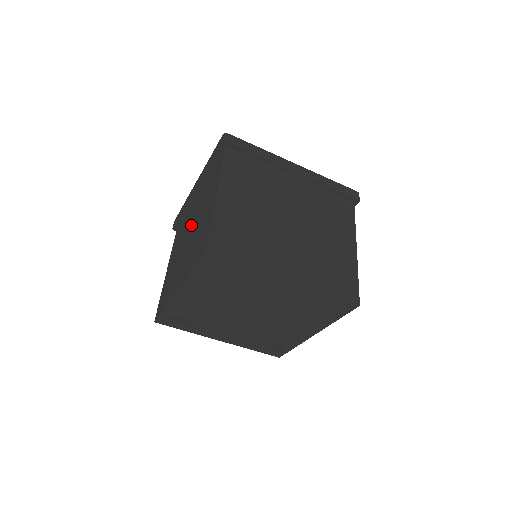
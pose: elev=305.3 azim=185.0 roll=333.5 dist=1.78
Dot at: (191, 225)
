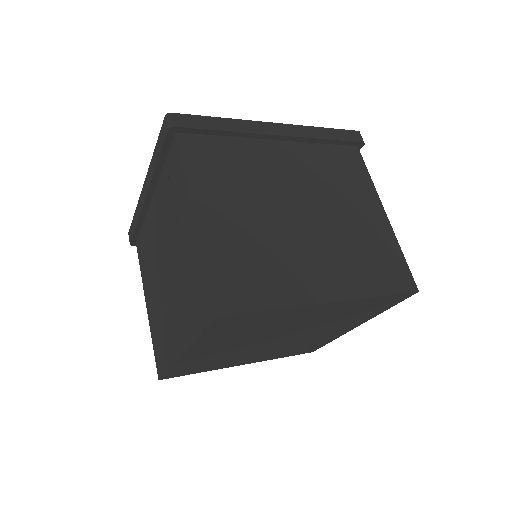
Dot at: (162, 251)
